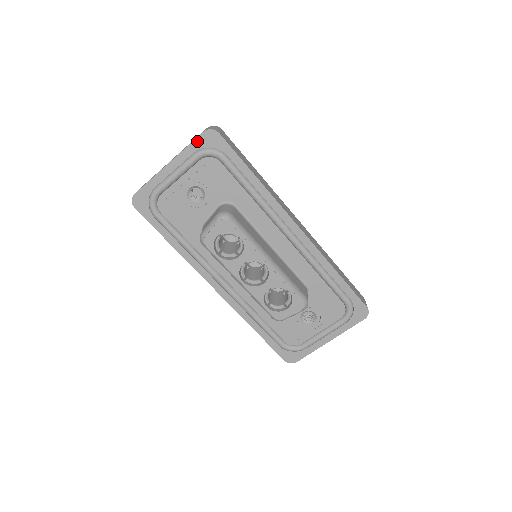
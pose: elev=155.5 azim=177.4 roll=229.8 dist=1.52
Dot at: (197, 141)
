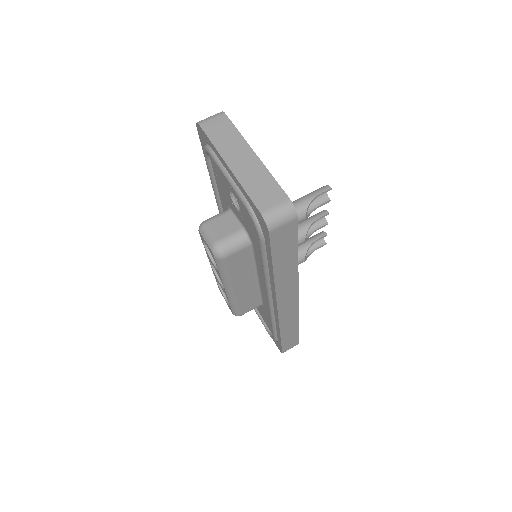
Dot at: (253, 204)
